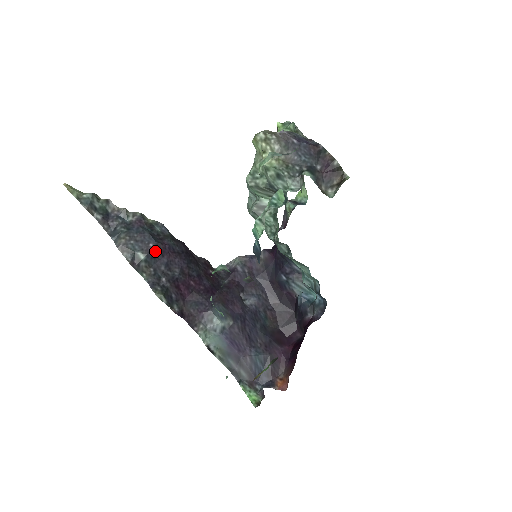
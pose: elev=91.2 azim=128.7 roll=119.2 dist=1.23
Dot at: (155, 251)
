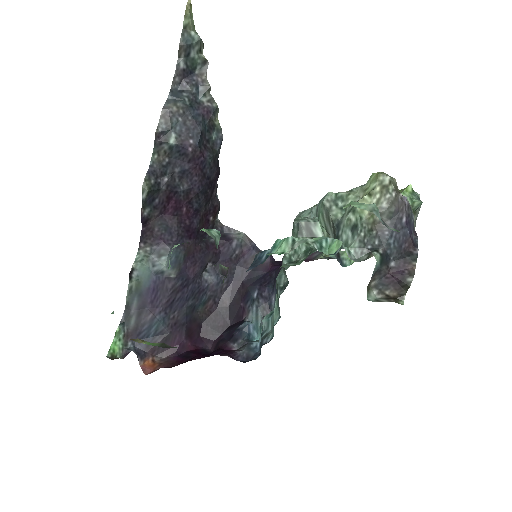
Dot at: (188, 150)
